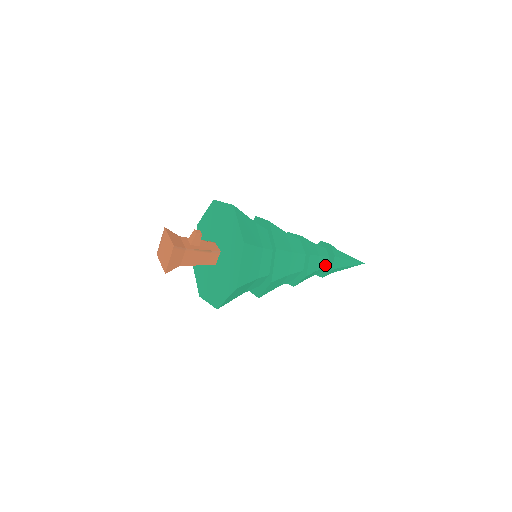
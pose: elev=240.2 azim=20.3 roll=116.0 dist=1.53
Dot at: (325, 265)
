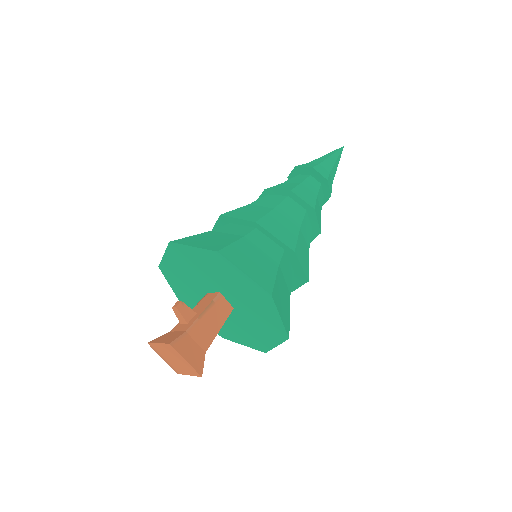
Dot at: (317, 185)
